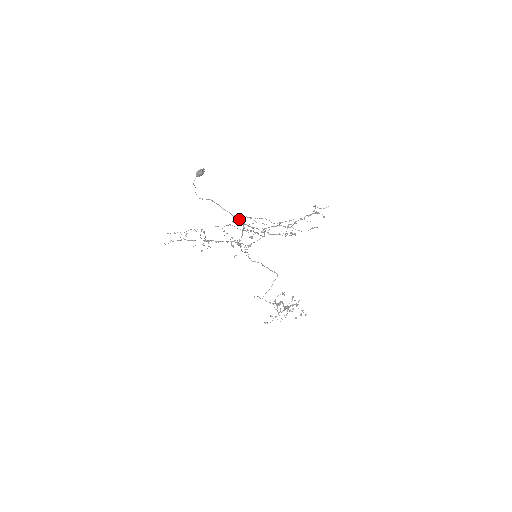
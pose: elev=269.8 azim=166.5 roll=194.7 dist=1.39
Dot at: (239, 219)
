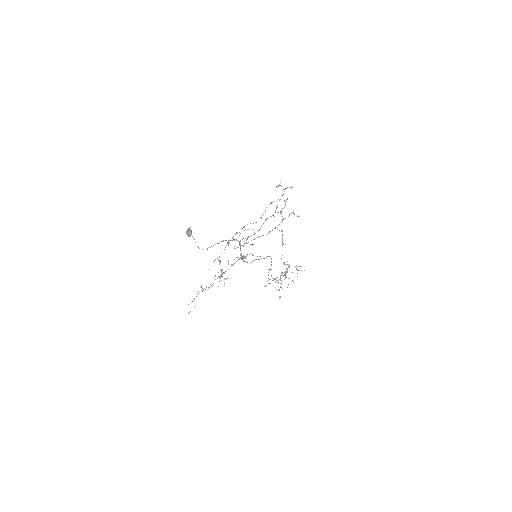
Dot at: (228, 242)
